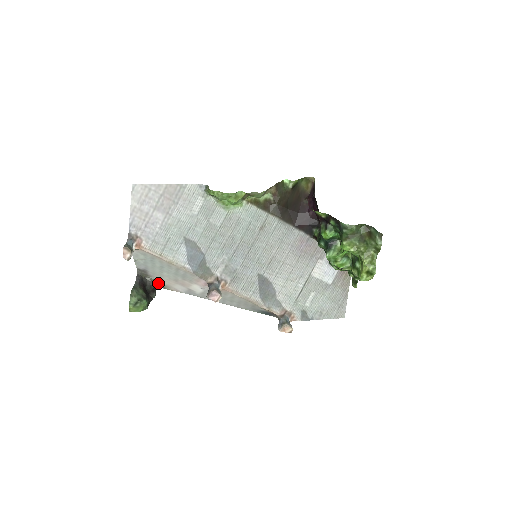
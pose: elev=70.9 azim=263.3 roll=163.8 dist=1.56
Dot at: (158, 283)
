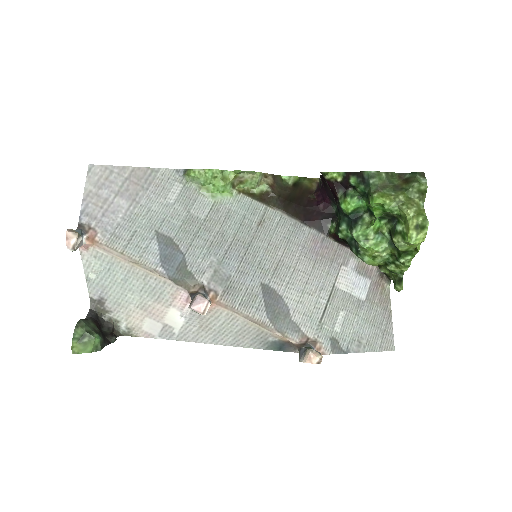
Dot at: (120, 326)
